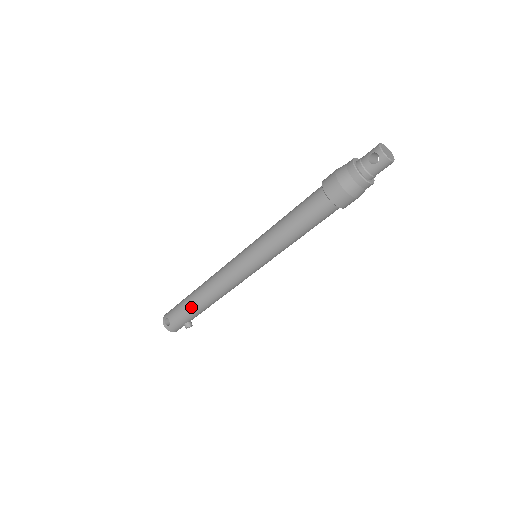
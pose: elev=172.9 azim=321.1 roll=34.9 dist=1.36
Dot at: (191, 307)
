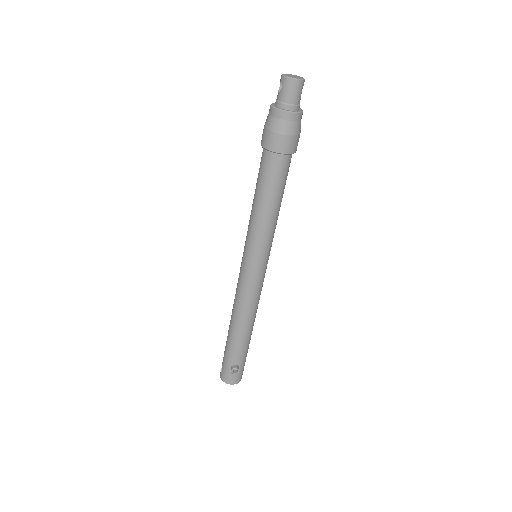
Dot at: (228, 340)
